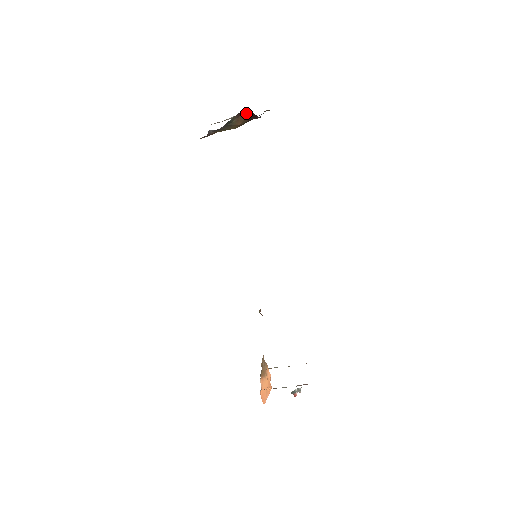
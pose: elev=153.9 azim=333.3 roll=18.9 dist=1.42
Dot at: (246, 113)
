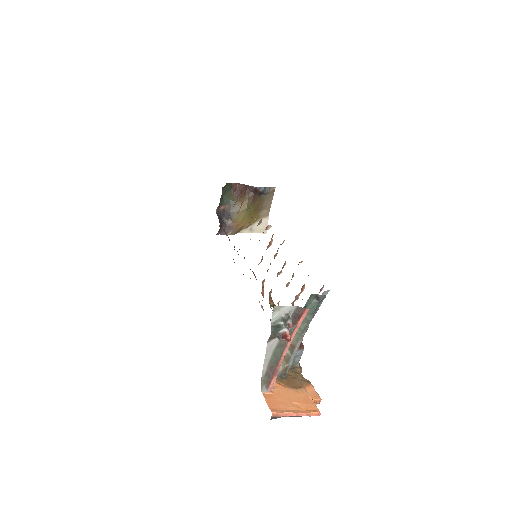
Dot at: (243, 190)
